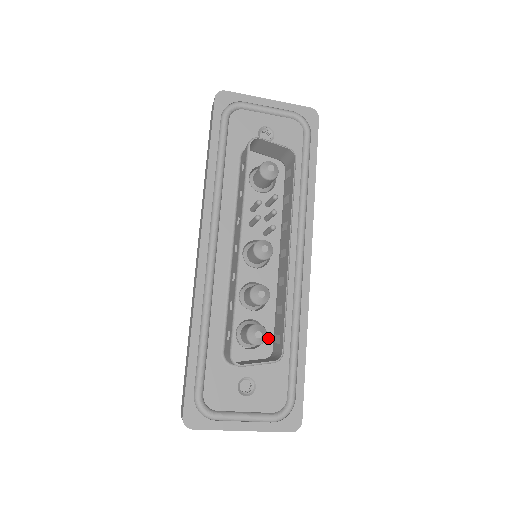
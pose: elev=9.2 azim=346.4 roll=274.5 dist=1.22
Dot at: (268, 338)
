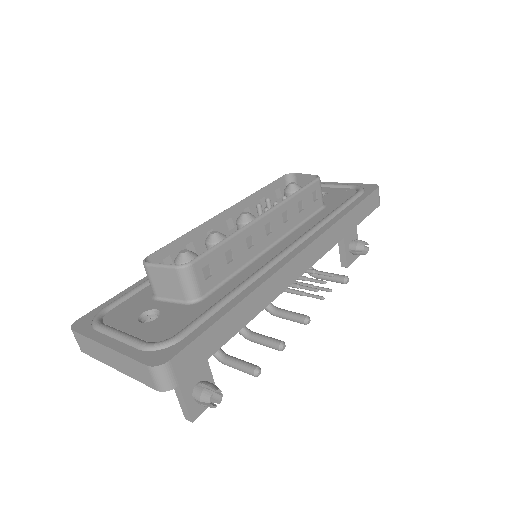
Dot at: occluded
